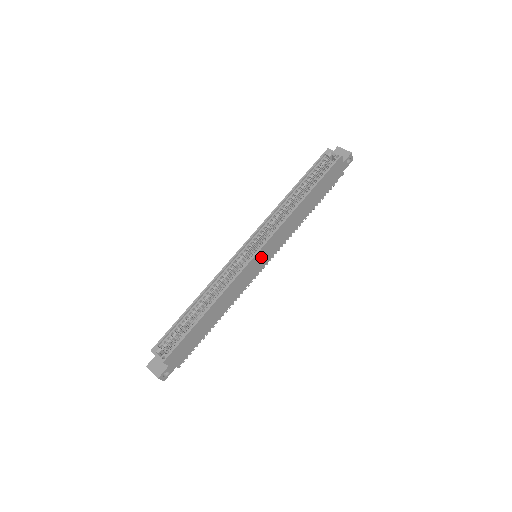
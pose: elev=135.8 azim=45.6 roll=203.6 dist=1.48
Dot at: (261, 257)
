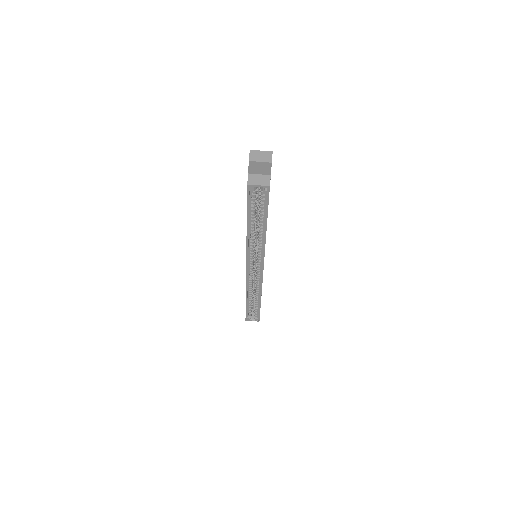
Dot at: occluded
